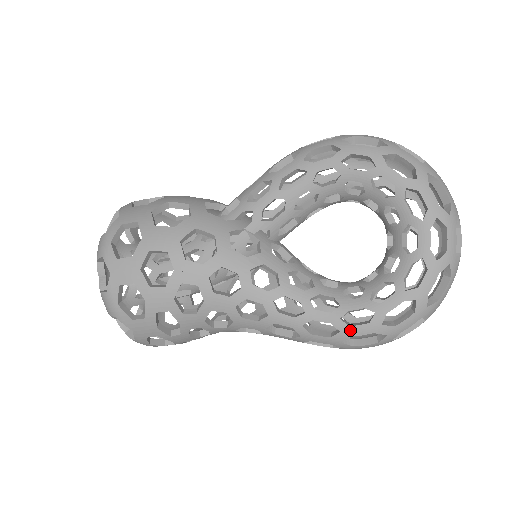
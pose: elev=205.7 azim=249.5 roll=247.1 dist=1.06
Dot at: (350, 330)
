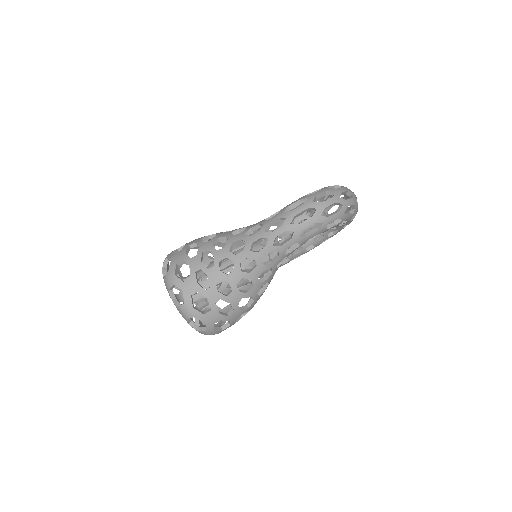
Dot at: (288, 206)
